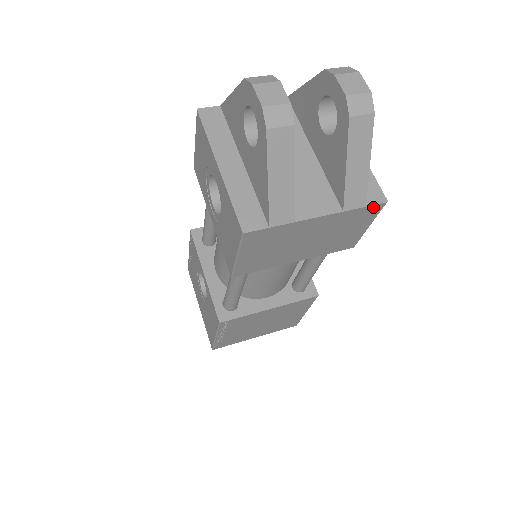
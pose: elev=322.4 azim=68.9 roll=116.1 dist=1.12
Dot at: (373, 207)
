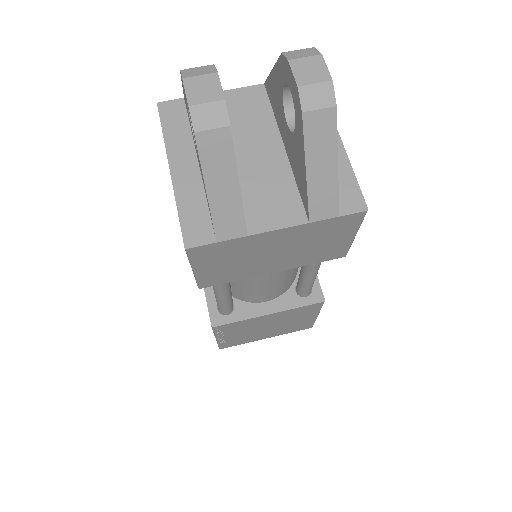
Dot at: (350, 216)
